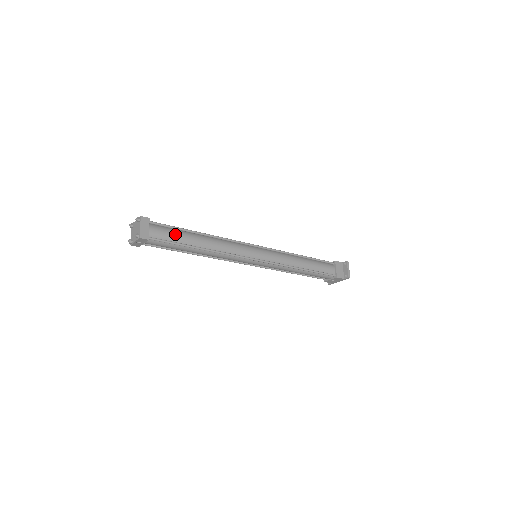
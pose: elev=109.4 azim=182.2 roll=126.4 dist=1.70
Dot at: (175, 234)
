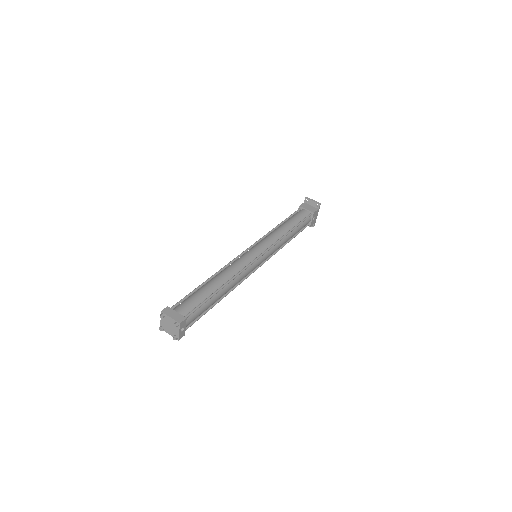
Dot at: (196, 297)
